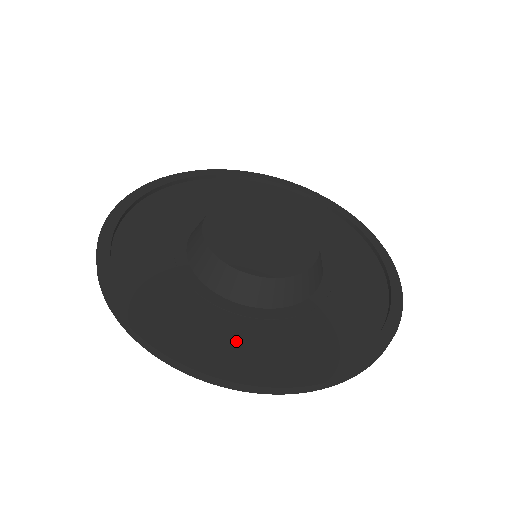
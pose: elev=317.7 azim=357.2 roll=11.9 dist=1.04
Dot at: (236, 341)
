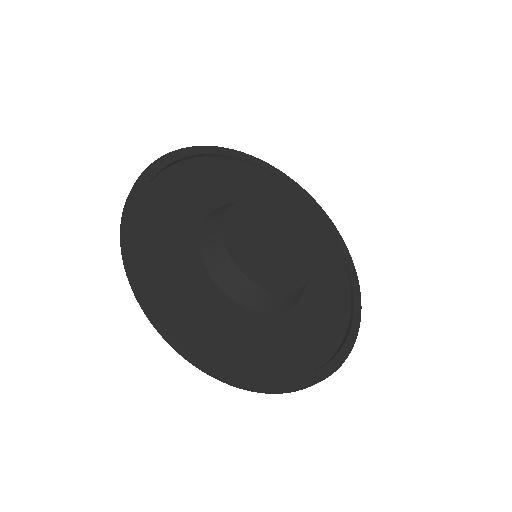
Dot at: (303, 344)
